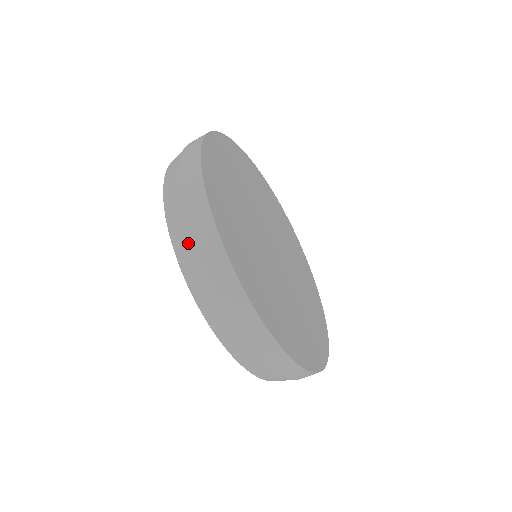
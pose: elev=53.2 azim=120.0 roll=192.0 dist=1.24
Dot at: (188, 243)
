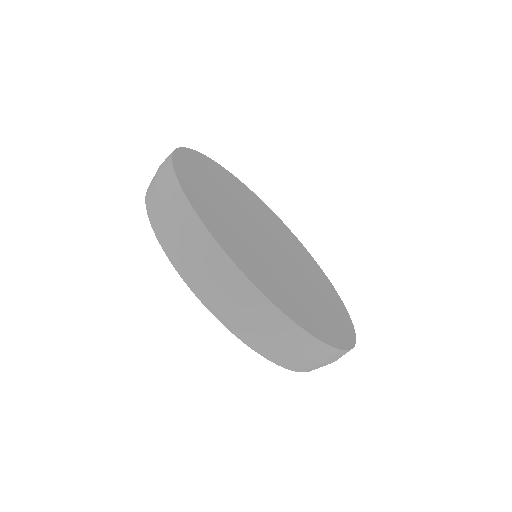
Dot at: (190, 262)
